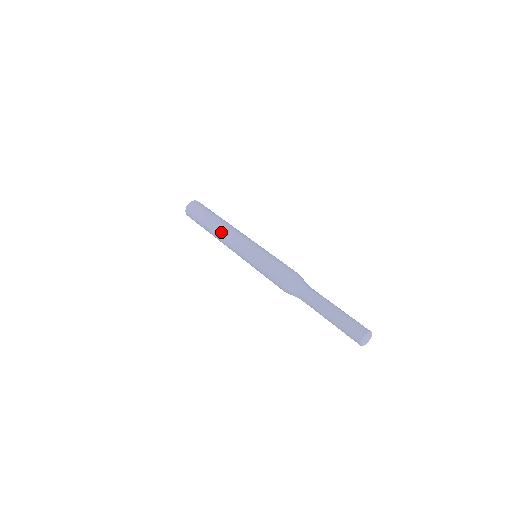
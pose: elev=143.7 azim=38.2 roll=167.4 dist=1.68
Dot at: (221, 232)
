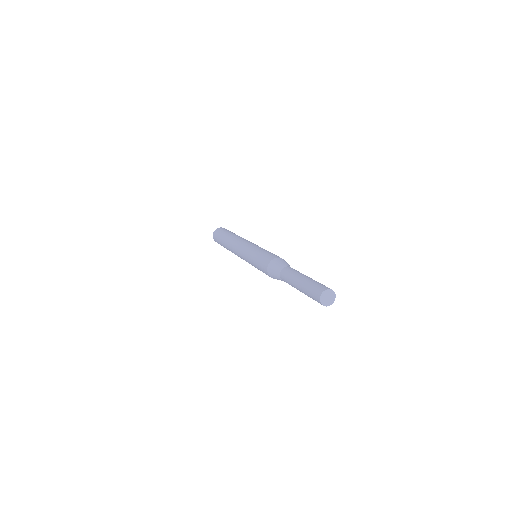
Dot at: (239, 237)
